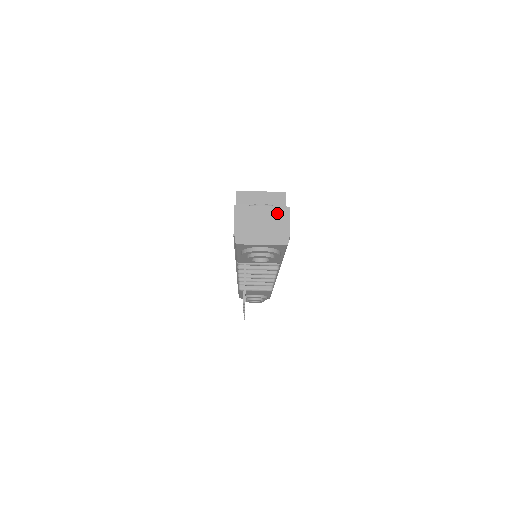
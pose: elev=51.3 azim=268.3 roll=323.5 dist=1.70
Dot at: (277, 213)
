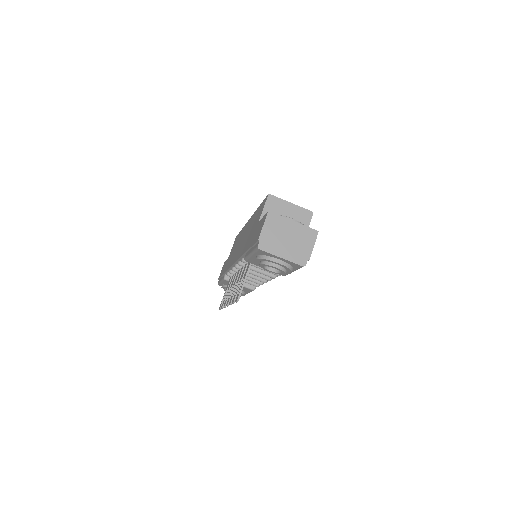
Dot at: (305, 233)
